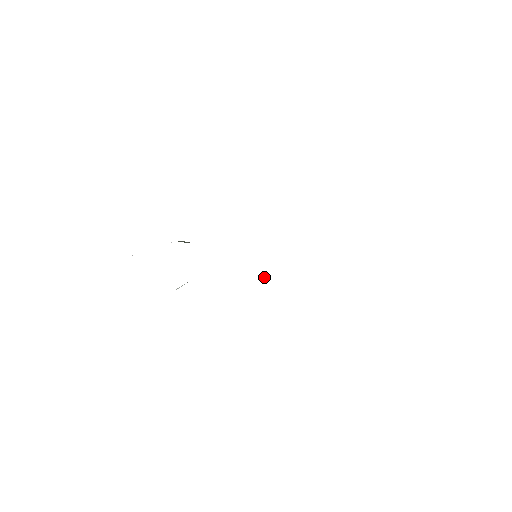
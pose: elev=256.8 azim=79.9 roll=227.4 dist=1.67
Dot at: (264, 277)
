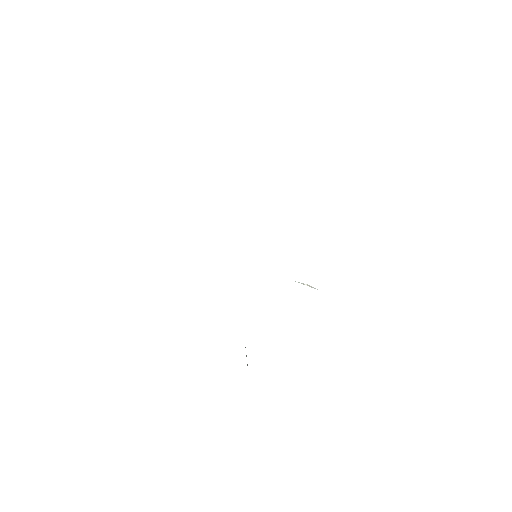
Dot at: occluded
